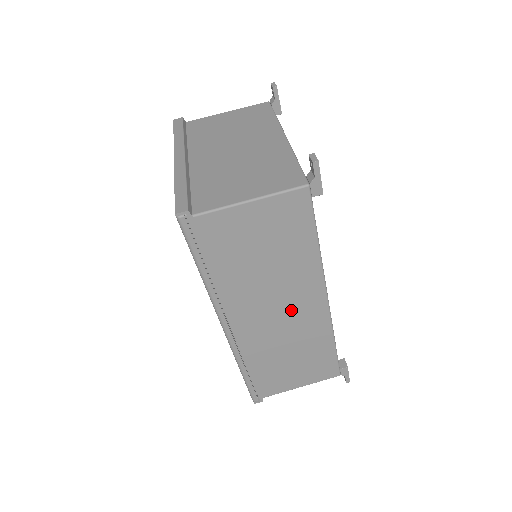
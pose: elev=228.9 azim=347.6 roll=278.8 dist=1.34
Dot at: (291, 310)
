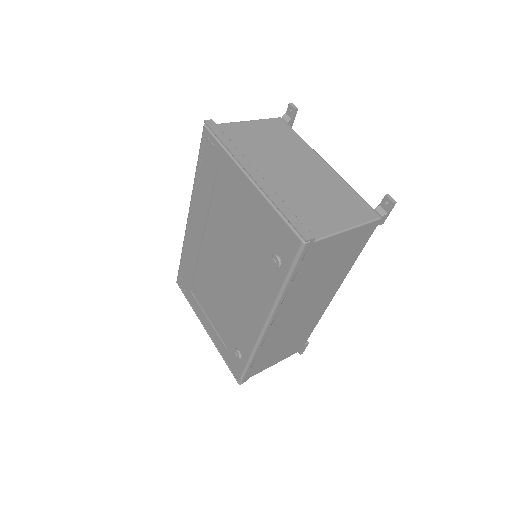
Dot at: (312, 307)
